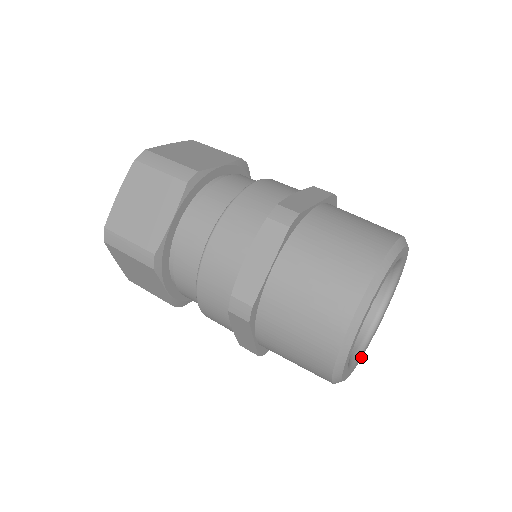
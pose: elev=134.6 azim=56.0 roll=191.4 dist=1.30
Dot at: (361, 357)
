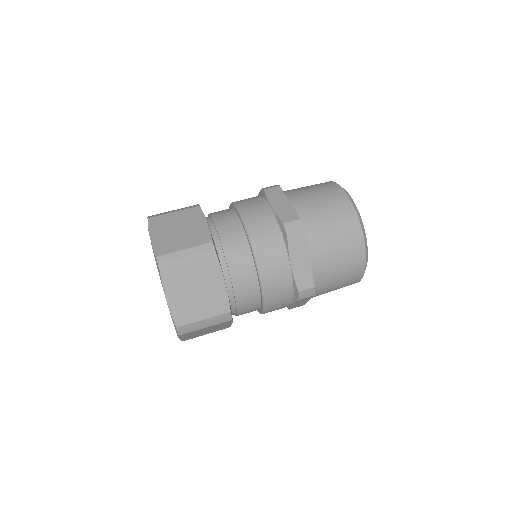
Dot at: occluded
